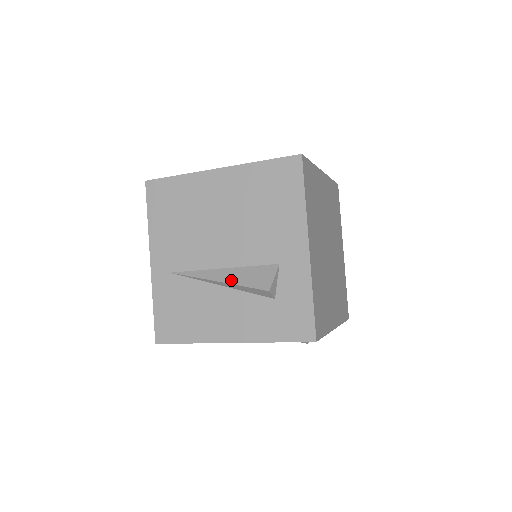
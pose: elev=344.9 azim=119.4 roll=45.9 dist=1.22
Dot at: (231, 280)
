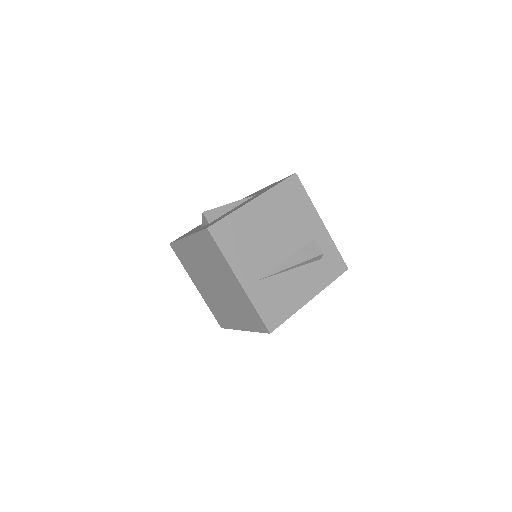
Dot at: (299, 261)
